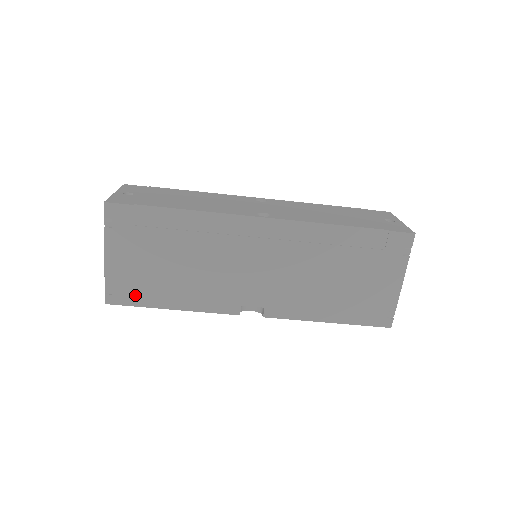
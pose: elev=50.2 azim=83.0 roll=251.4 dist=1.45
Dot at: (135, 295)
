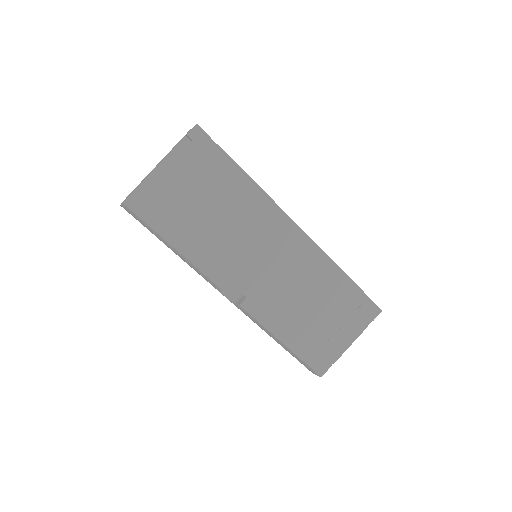
Dot at: (155, 214)
